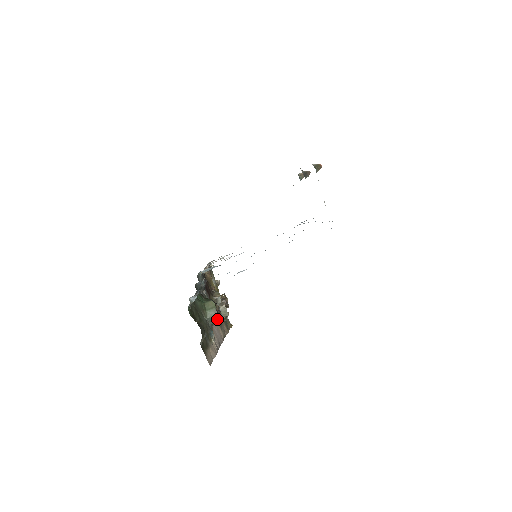
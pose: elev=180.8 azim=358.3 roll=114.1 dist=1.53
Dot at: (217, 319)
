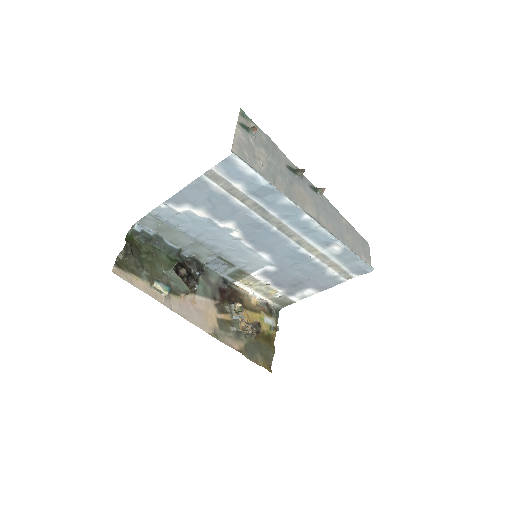
Dot at: (178, 280)
